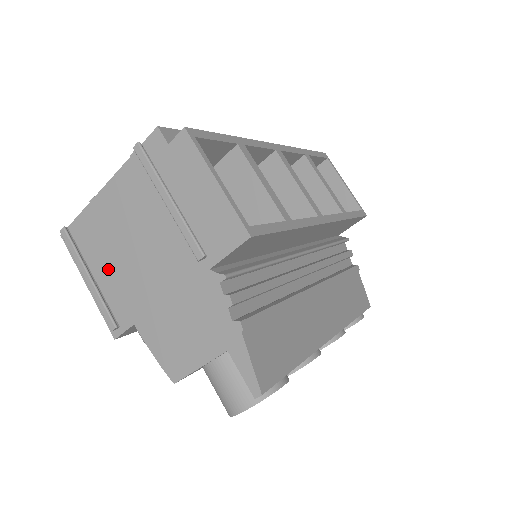
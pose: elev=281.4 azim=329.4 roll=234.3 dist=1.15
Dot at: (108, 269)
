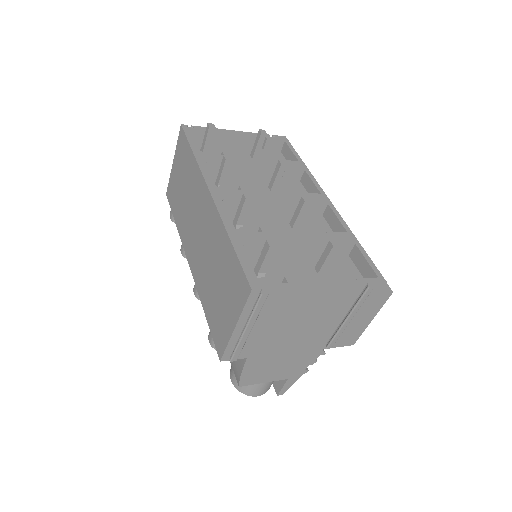
Dot at: (266, 327)
